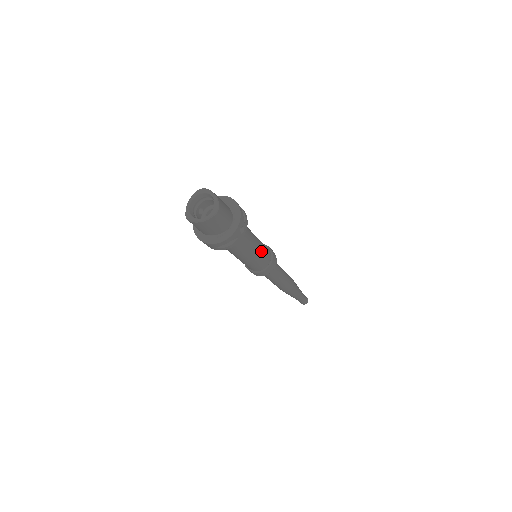
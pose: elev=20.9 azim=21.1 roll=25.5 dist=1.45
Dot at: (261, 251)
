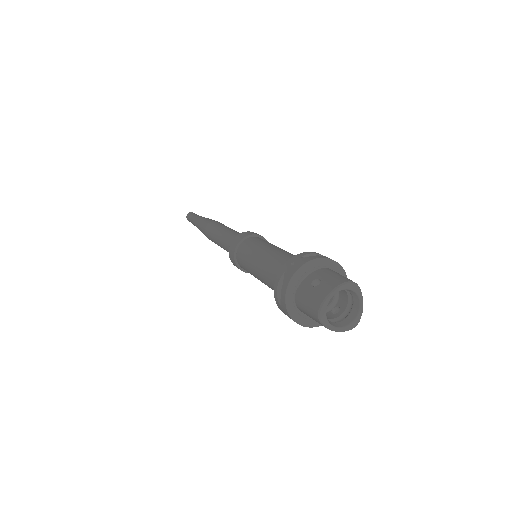
Dot at: occluded
